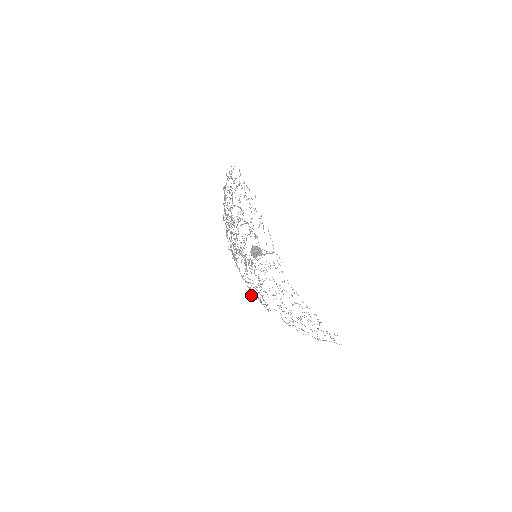
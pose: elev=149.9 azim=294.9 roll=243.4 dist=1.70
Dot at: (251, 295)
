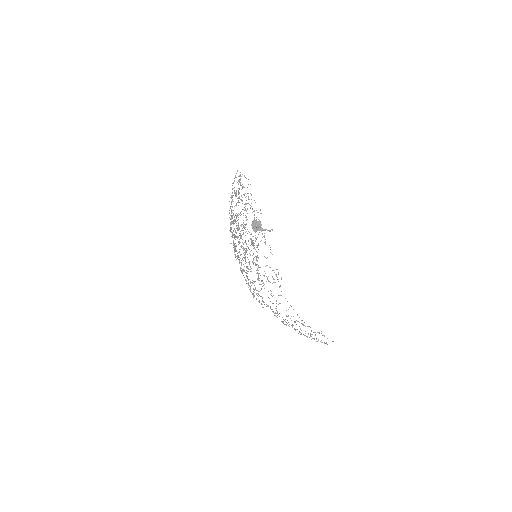
Dot at: occluded
